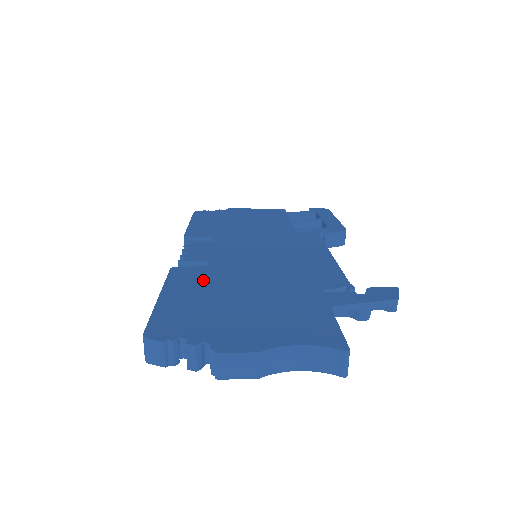
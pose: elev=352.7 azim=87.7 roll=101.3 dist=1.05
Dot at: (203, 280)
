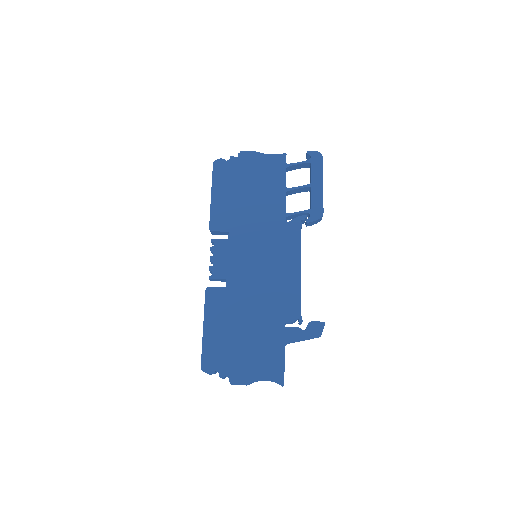
Dot at: (224, 309)
